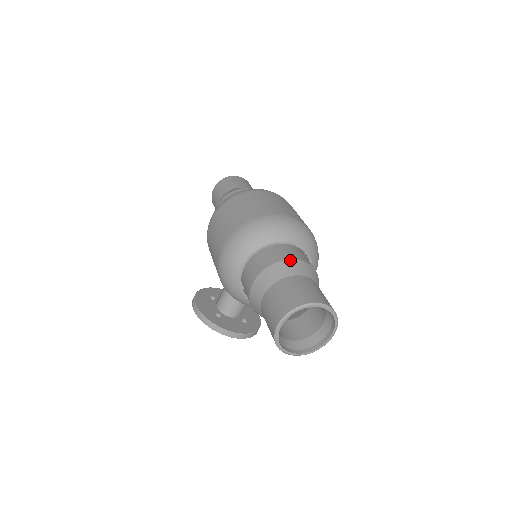
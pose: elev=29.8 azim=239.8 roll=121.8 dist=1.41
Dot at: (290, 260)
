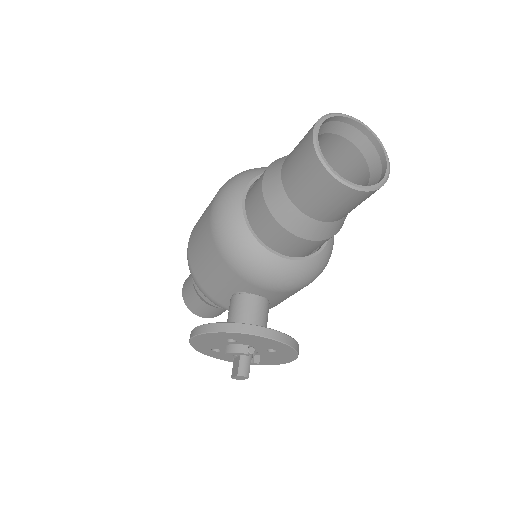
Dot at: occluded
